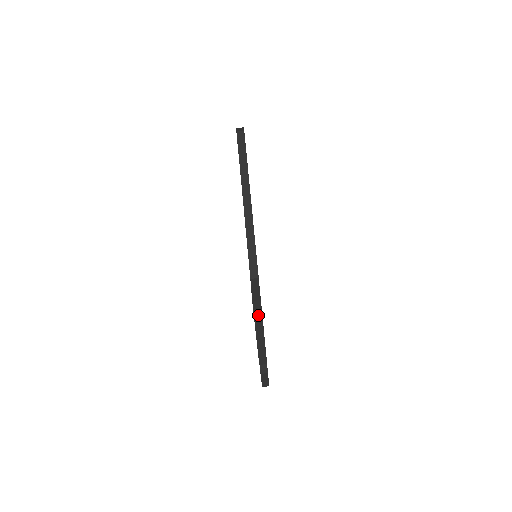
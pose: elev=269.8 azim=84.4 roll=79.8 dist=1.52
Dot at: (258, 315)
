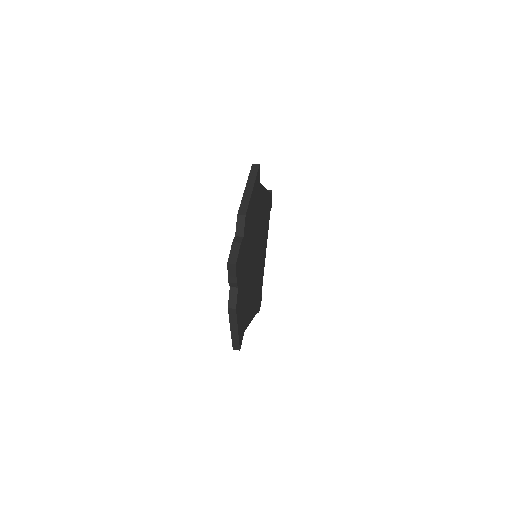
Dot at: (253, 174)
